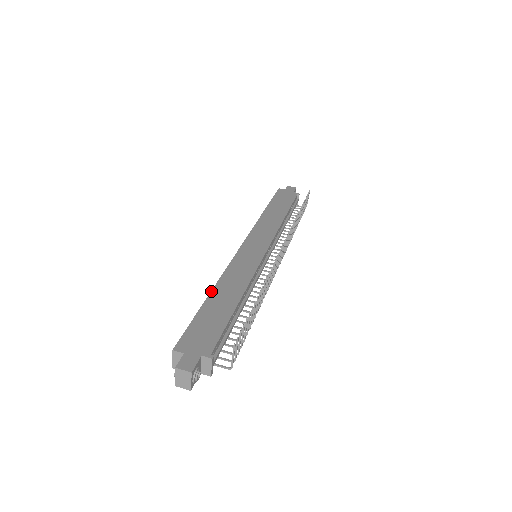
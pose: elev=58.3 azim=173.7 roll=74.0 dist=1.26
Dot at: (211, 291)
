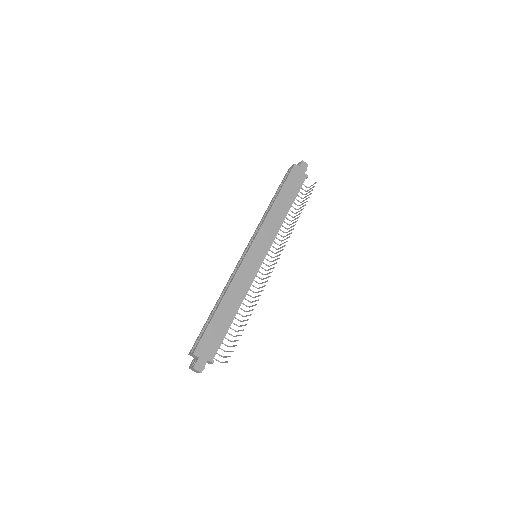
Dot at: (221, 301)
